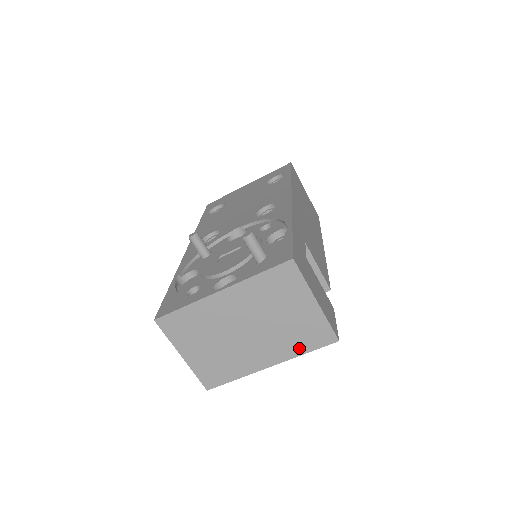
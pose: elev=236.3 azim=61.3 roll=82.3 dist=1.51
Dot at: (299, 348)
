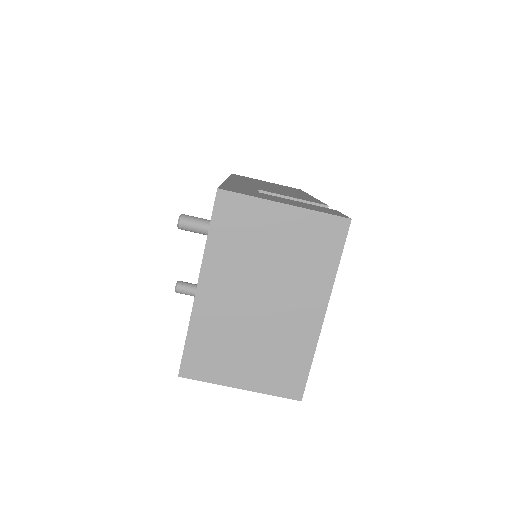
Dot at: (326, 266)
